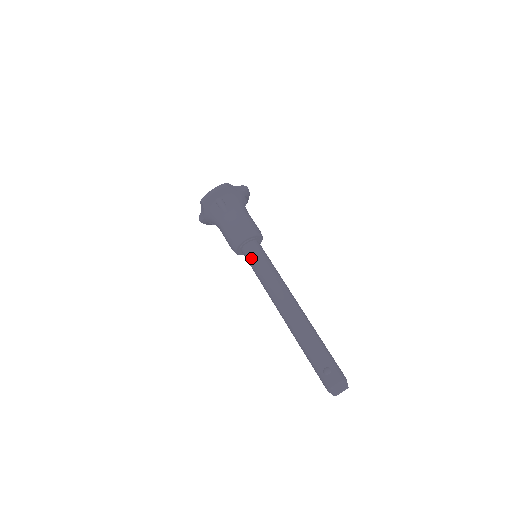
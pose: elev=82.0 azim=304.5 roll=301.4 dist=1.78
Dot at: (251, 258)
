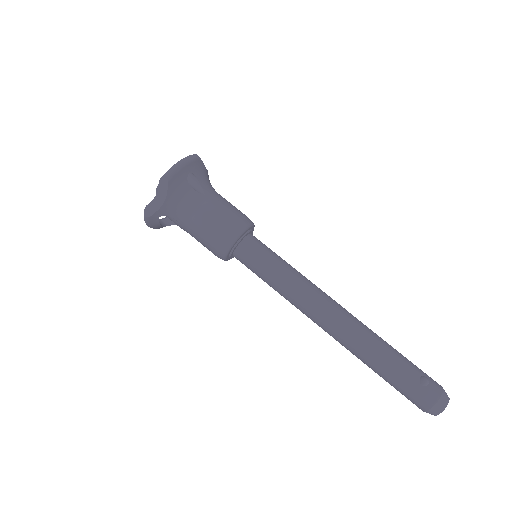
Dot at: (259, 255)
